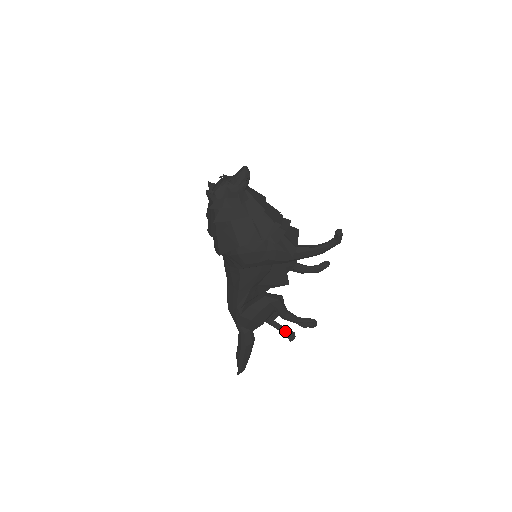
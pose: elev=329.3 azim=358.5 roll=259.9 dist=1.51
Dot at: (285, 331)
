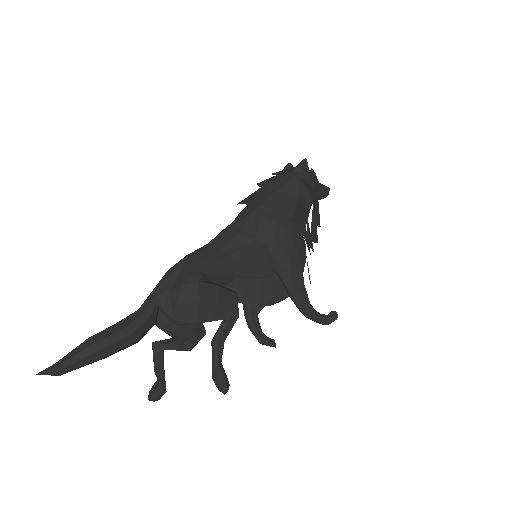
Dot at: (163, 377)
